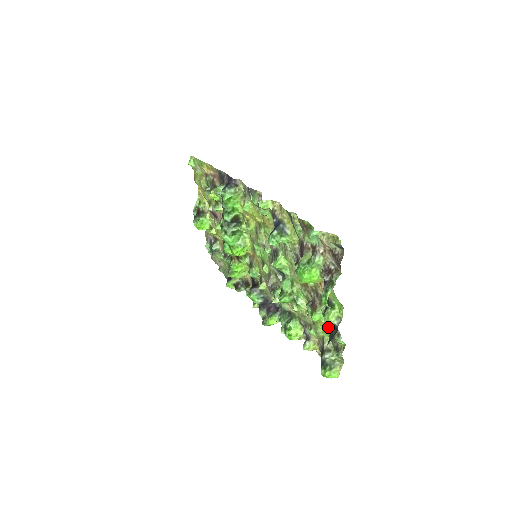
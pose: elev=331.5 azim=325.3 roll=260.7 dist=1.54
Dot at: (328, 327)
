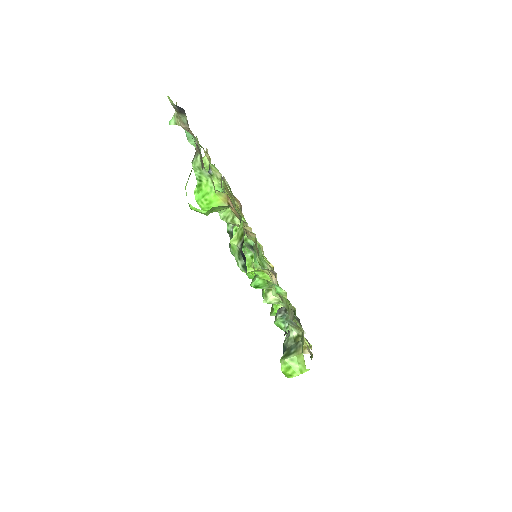
Dot at: (238, 261)
